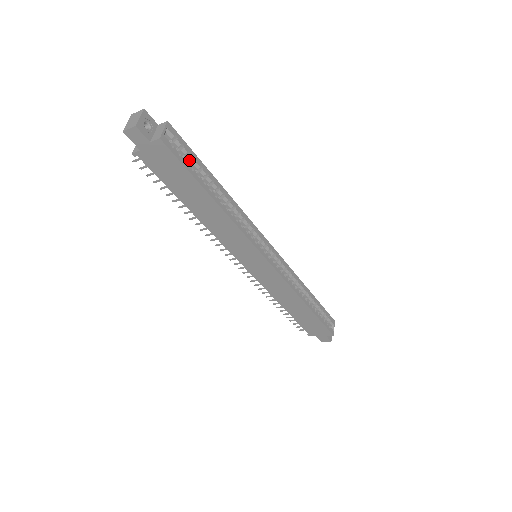
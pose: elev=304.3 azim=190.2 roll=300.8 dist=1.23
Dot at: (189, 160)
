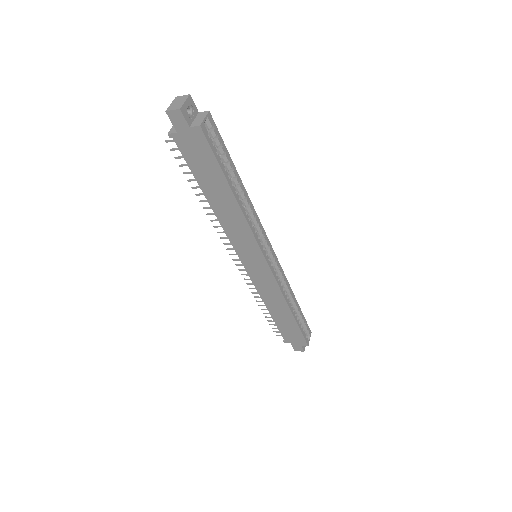
Dot at: (220, 152)
